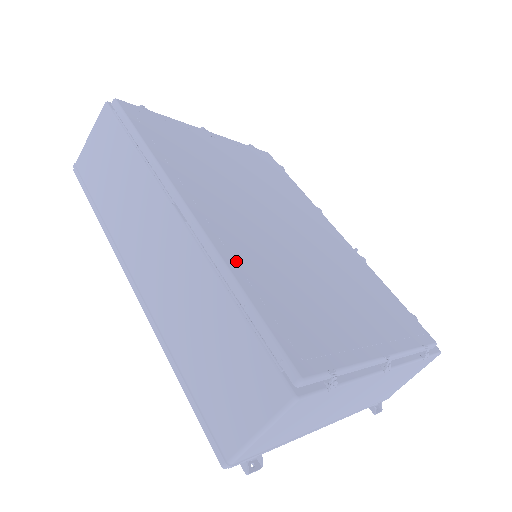
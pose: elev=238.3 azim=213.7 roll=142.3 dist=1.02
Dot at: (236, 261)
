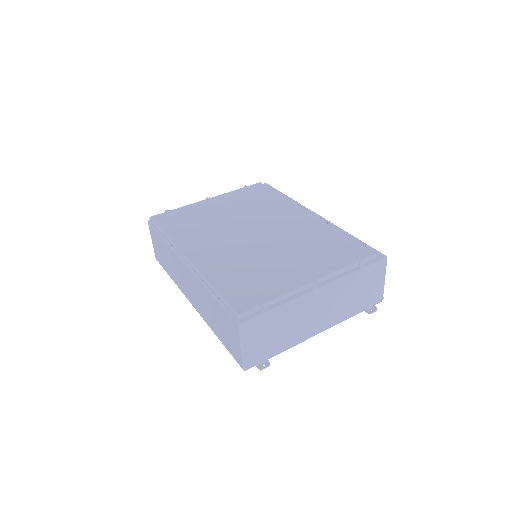
Dot at: (211, 273)
